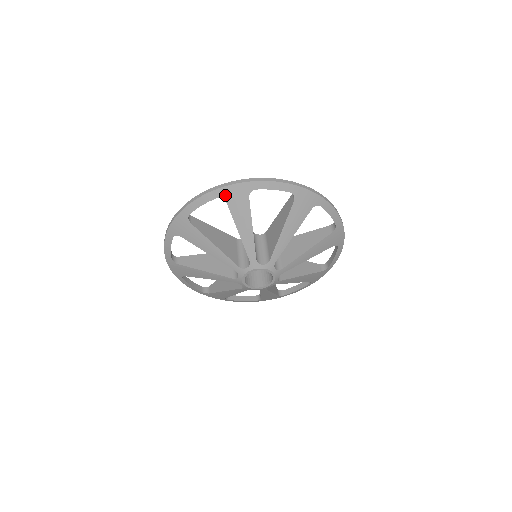
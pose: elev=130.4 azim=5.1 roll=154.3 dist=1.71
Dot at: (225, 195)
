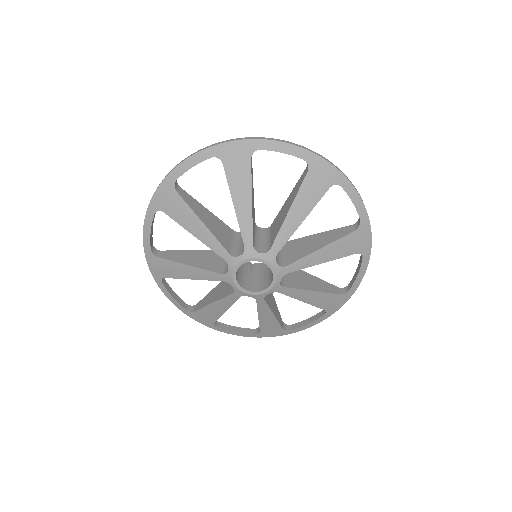
Dot at: (158, 206)
